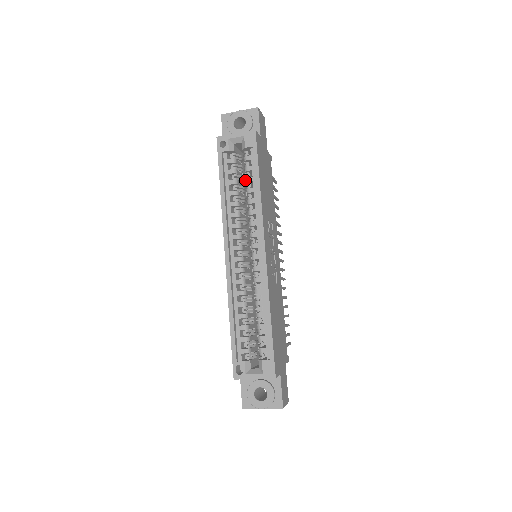
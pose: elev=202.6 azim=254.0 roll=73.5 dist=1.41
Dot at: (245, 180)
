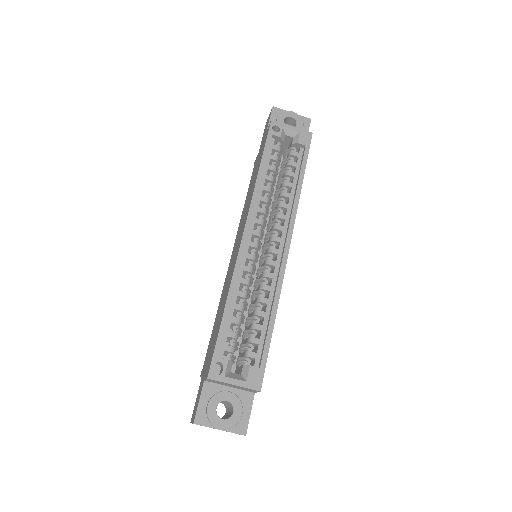
Dot at: (281, 174)
